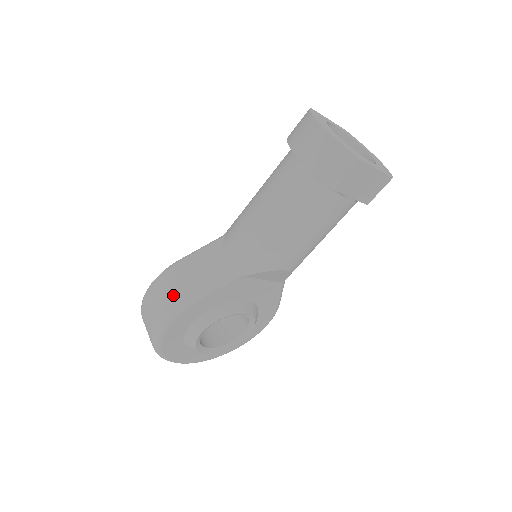
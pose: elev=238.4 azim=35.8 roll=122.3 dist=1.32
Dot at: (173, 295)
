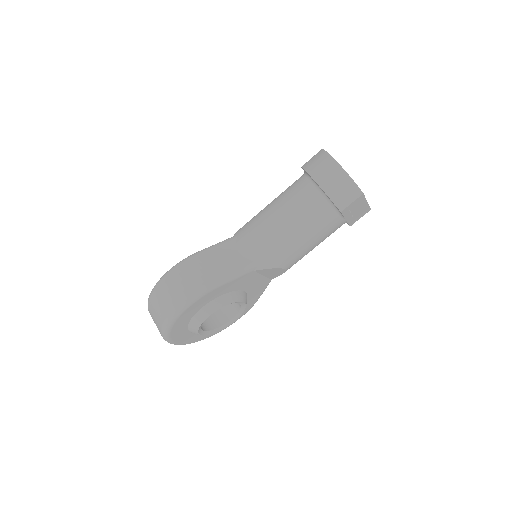
Dot at: (197, 280)
